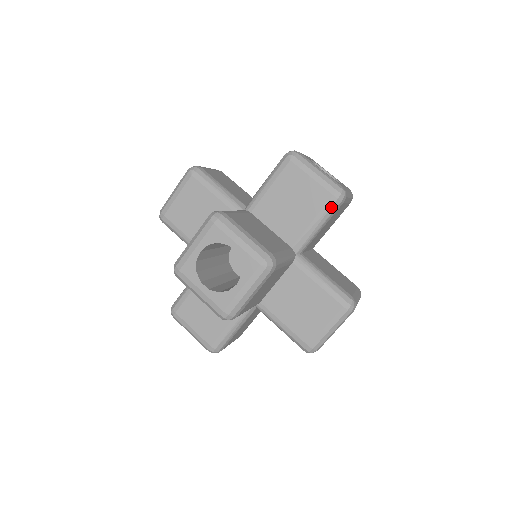
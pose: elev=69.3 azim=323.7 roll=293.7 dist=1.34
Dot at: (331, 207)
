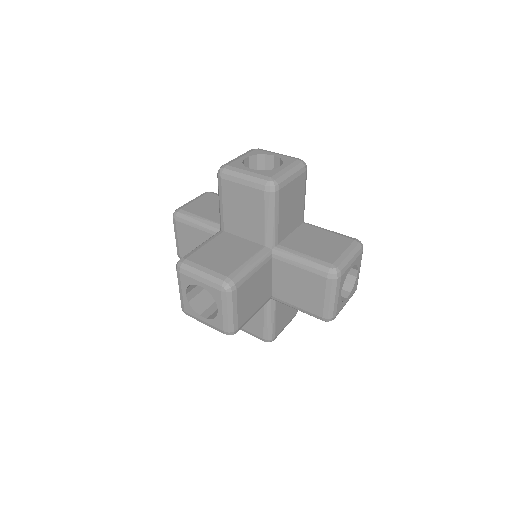
Dot at: (270, 201)
